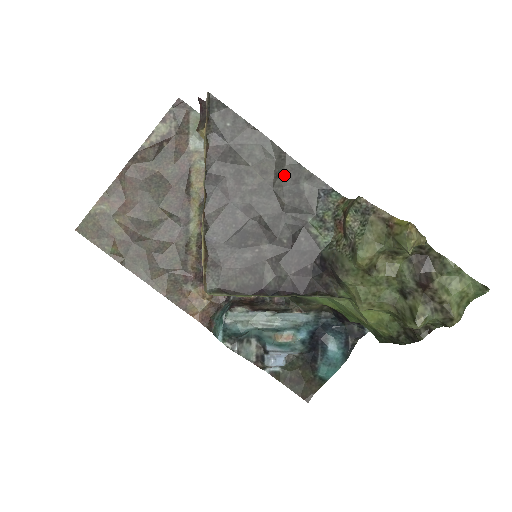
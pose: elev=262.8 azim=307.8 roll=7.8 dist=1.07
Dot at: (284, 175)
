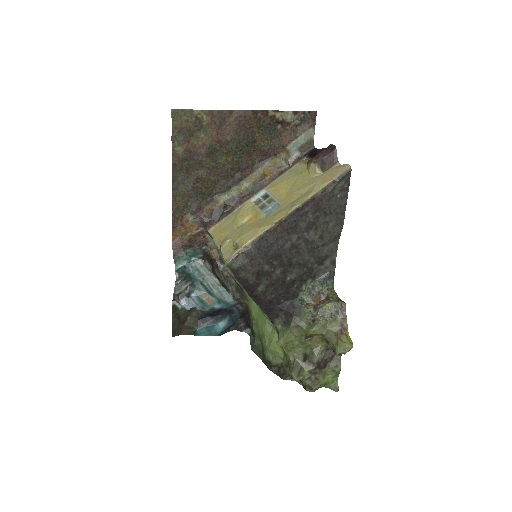
Dot at: (326, 248)
